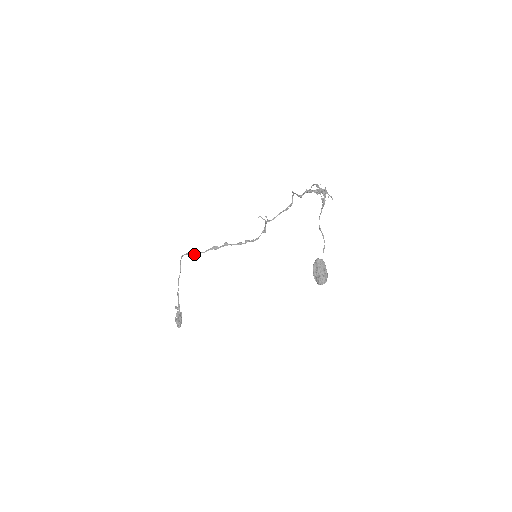
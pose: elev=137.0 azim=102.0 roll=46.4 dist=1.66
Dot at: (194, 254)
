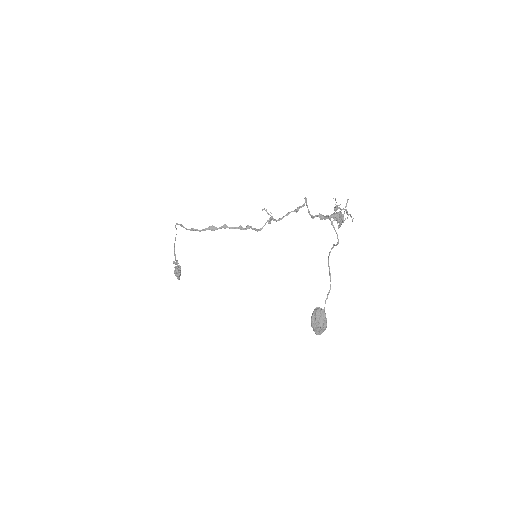
Dot at: (189, 229)
